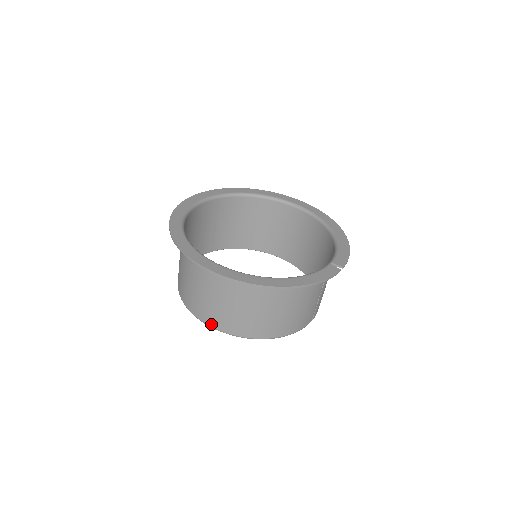
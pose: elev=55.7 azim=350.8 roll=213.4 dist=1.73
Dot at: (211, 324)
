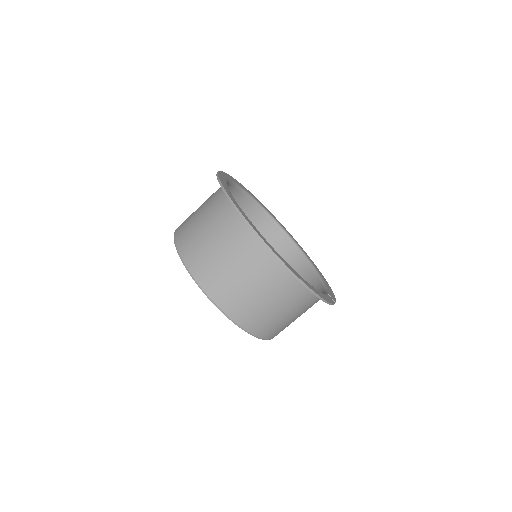
Dot at: (208, 291)
